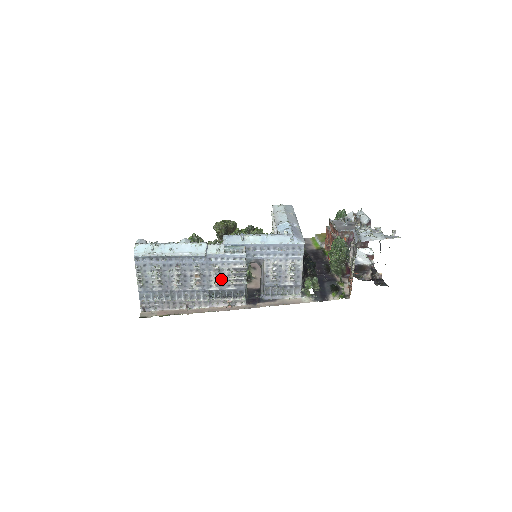
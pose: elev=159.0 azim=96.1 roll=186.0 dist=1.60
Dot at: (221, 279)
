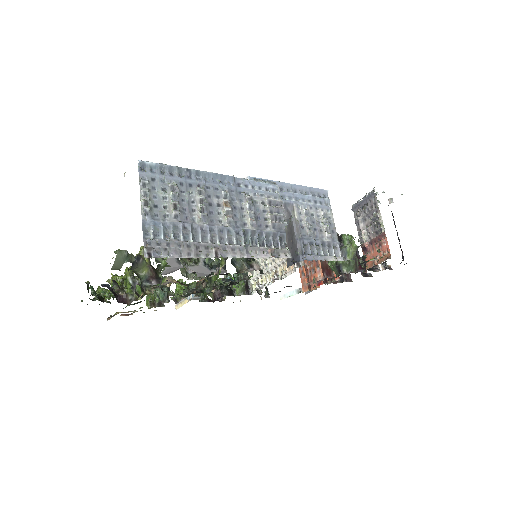
Dot at: (256, 216)
